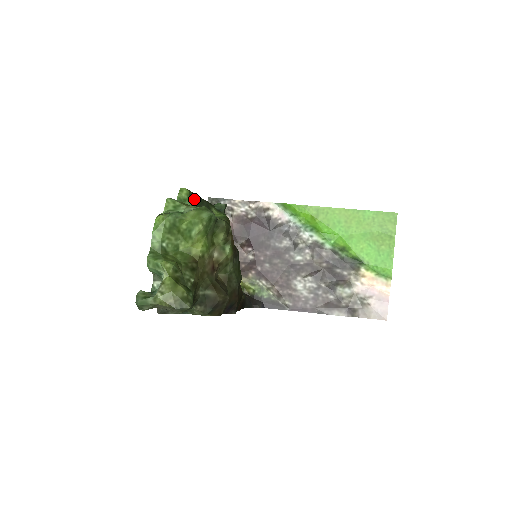
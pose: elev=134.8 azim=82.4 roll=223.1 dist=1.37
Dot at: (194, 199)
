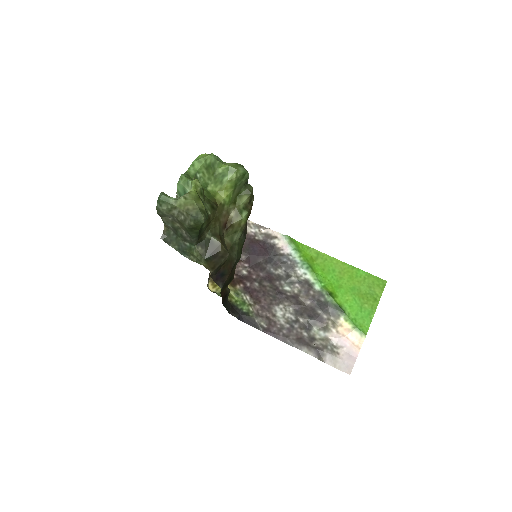
Dot at: occluded
